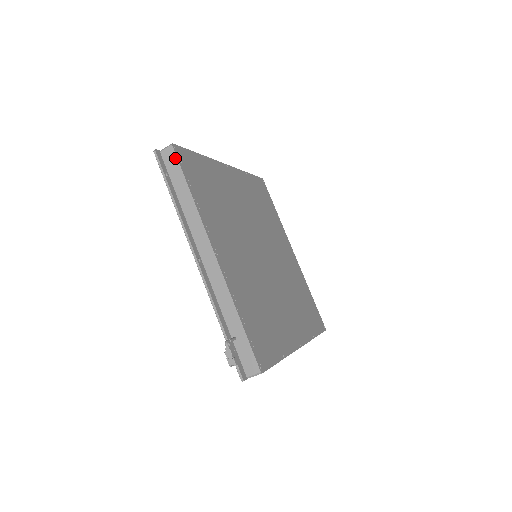
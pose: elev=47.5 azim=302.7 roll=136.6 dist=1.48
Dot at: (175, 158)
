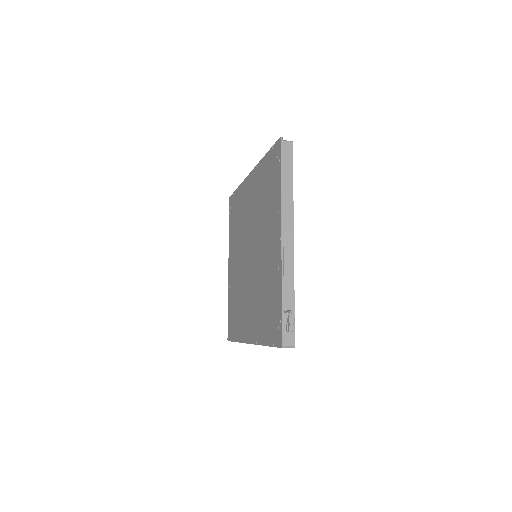
Dot at: (291, 153)
